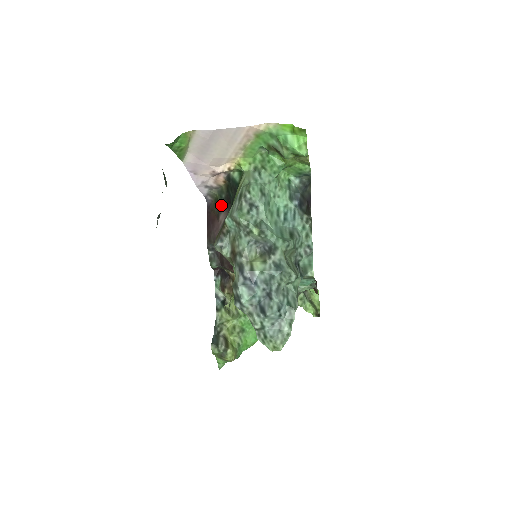
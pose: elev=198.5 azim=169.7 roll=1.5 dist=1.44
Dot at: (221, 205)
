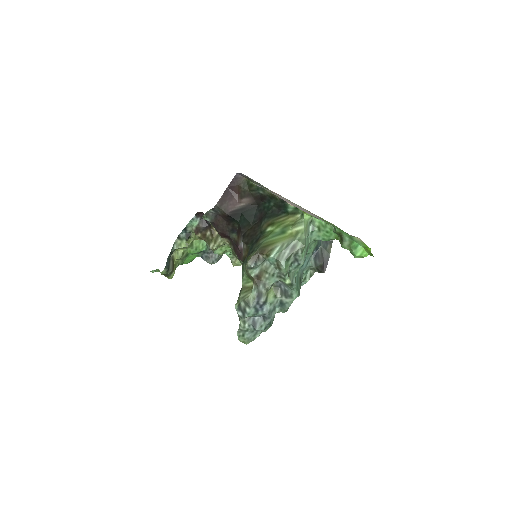
Dot at: (252, 193)
